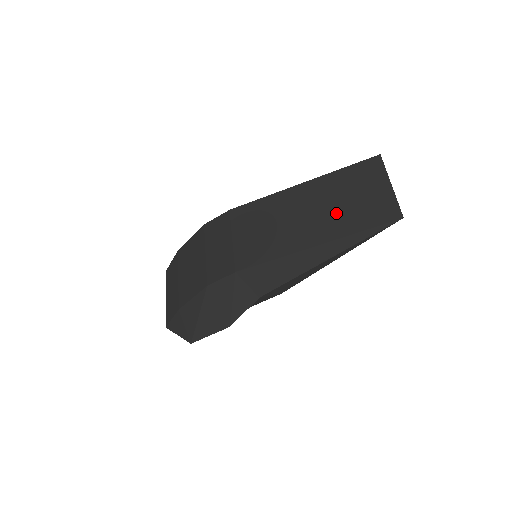
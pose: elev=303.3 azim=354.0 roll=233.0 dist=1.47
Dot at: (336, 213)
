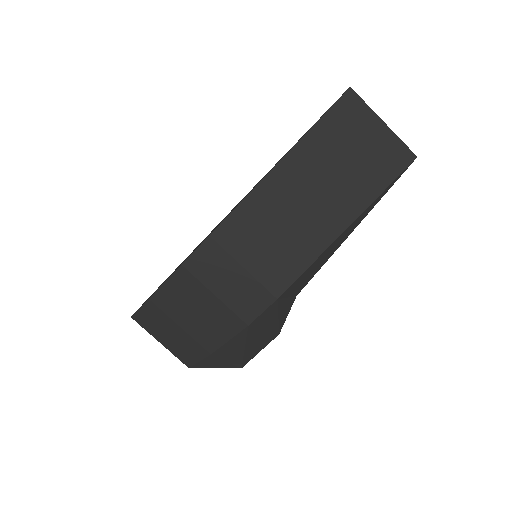
Dot at: (345, 182)
